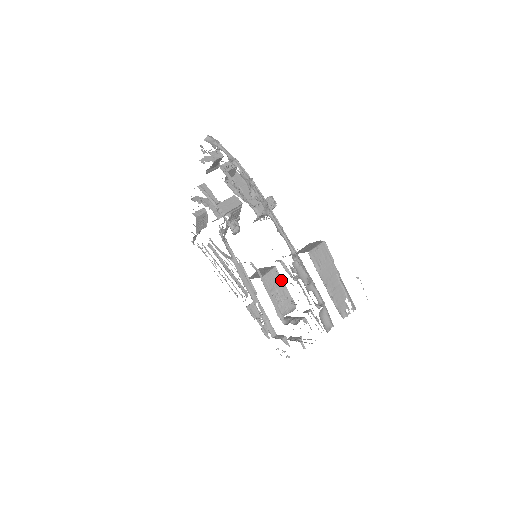
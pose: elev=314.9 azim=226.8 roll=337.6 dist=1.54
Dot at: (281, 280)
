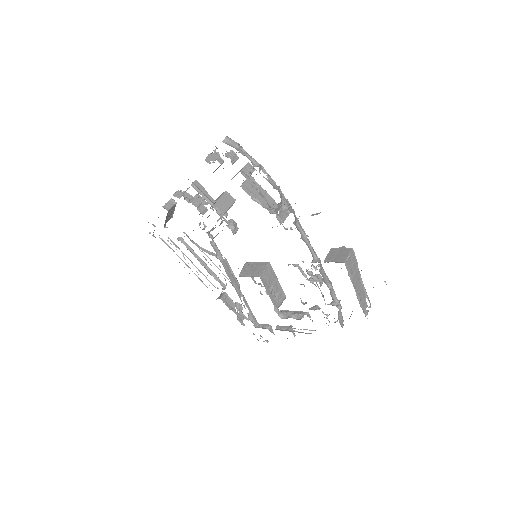
Dot at: (274, 275)
